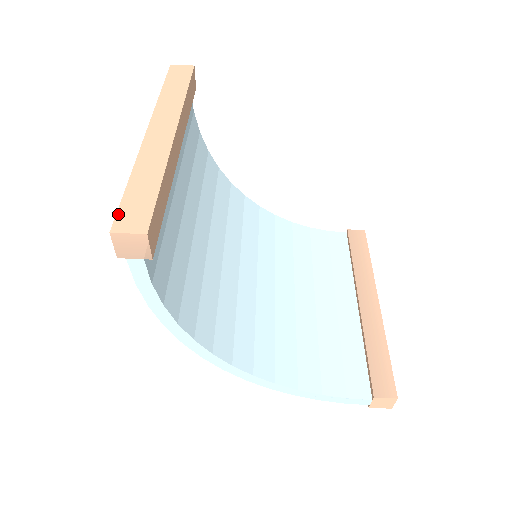
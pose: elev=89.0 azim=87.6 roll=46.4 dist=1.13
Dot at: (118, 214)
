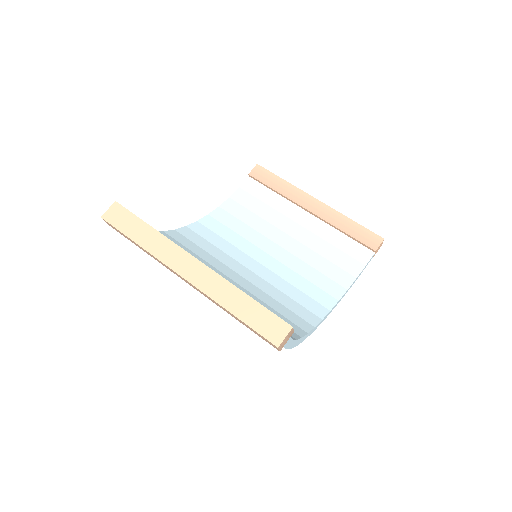
Dot at: (264, 336)
